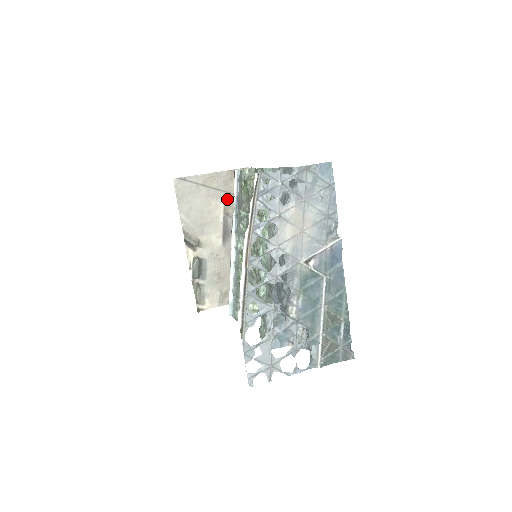
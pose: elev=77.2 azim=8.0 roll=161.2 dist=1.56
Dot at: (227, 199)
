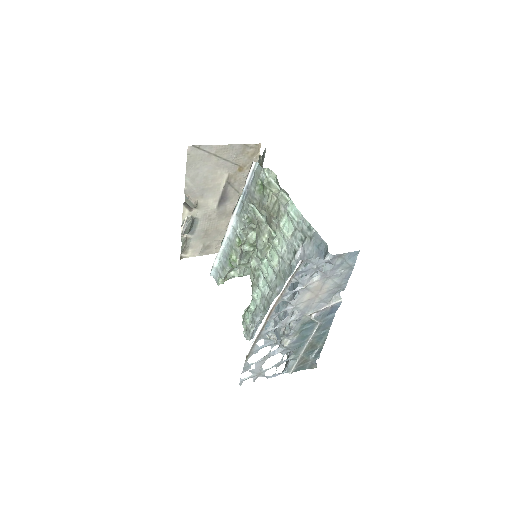
Dot at: (233, 170)
